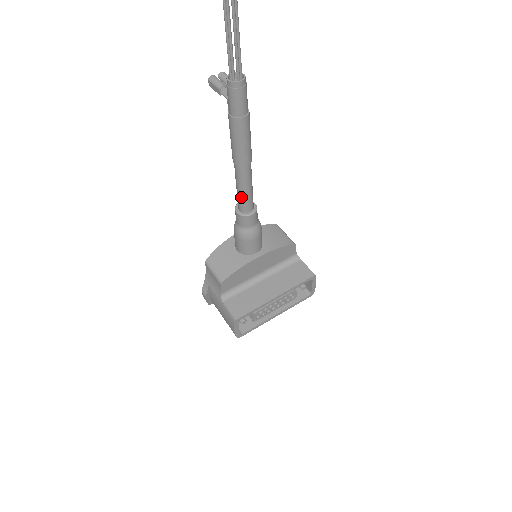
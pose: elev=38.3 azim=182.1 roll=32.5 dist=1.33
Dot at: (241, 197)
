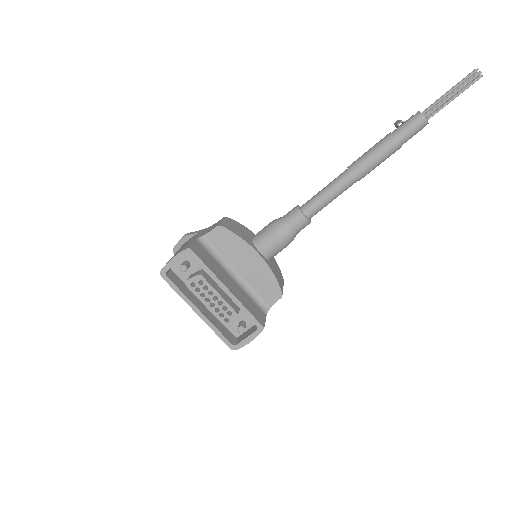
Dot at: (317, 196)
